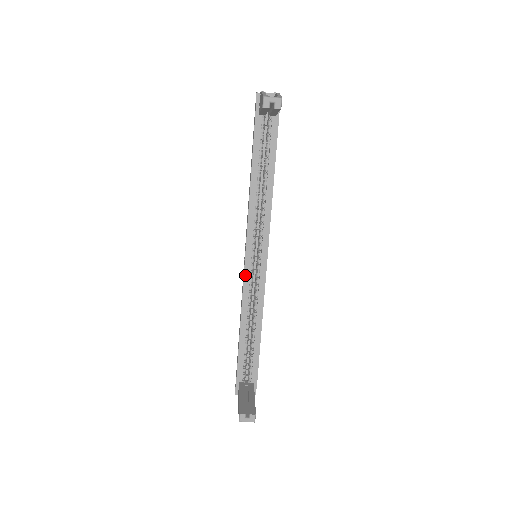
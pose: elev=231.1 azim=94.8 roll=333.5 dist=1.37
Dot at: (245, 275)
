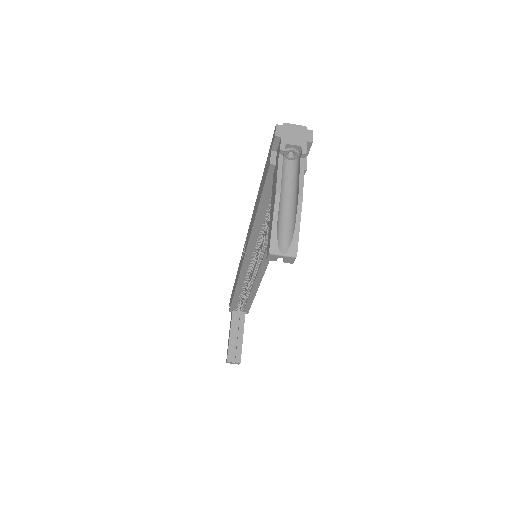
Dot at: (242, 270)
